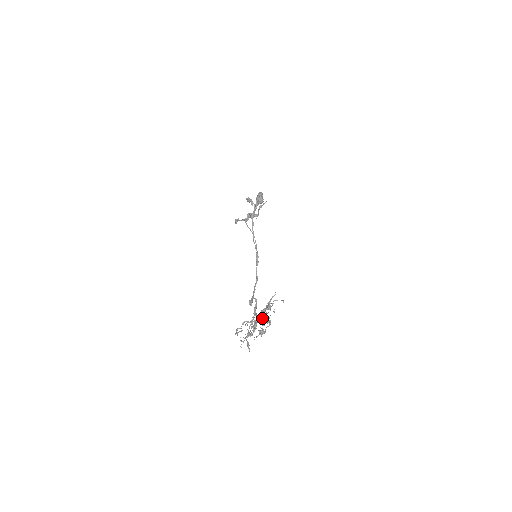
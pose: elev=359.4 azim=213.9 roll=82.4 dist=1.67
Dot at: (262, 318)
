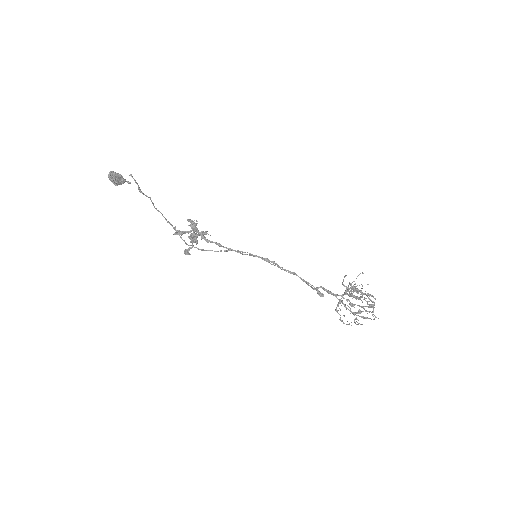
Dot at: (367, 304)
